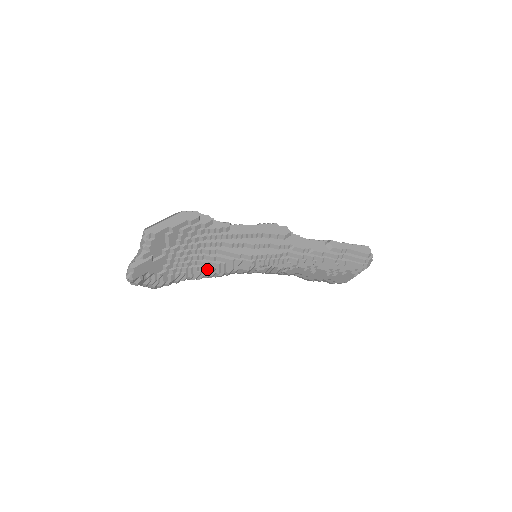
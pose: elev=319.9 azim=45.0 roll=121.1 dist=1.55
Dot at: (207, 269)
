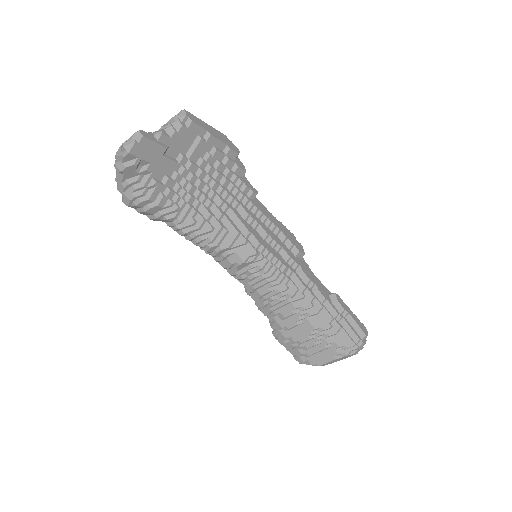
Dot at: (204, 224)
